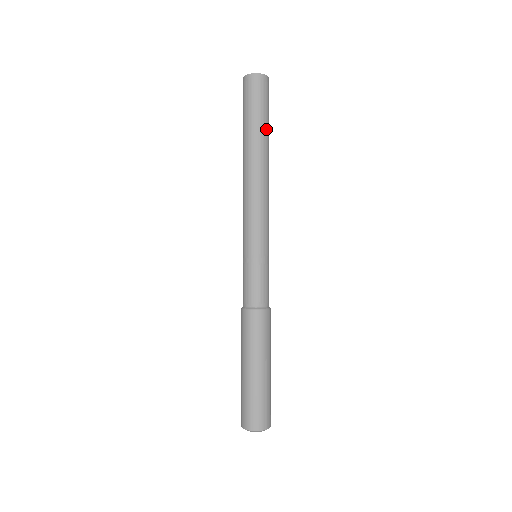
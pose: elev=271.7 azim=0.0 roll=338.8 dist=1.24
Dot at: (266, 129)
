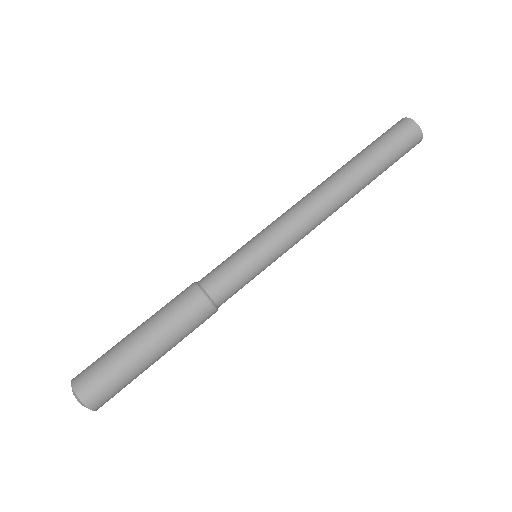
Dot at: (371, 159)
